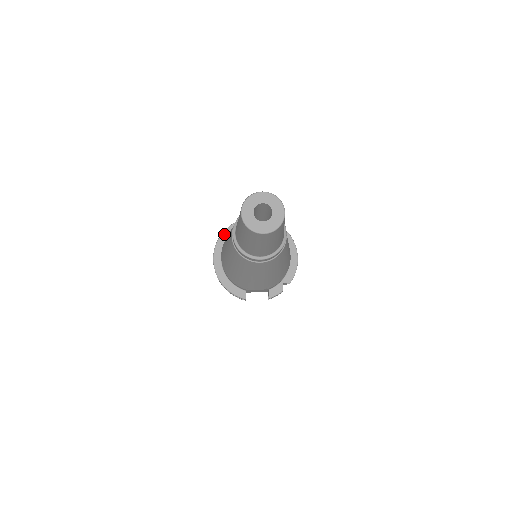
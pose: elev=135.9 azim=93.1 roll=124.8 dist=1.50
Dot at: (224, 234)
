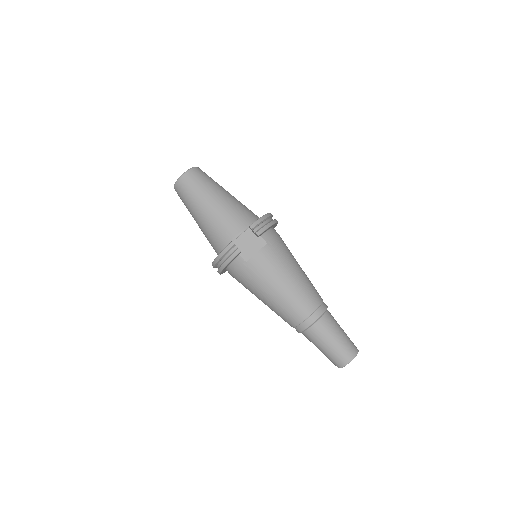
Dot at: occluded
